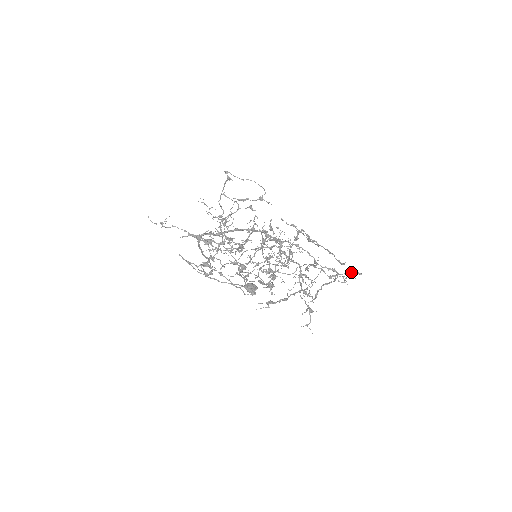
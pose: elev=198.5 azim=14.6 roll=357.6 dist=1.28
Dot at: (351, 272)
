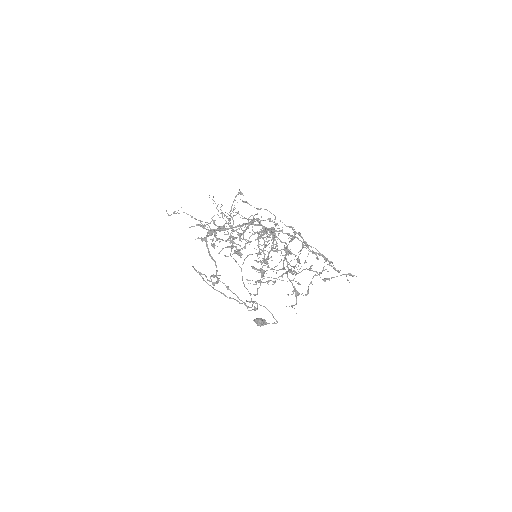
Dot at: (344, 274)
